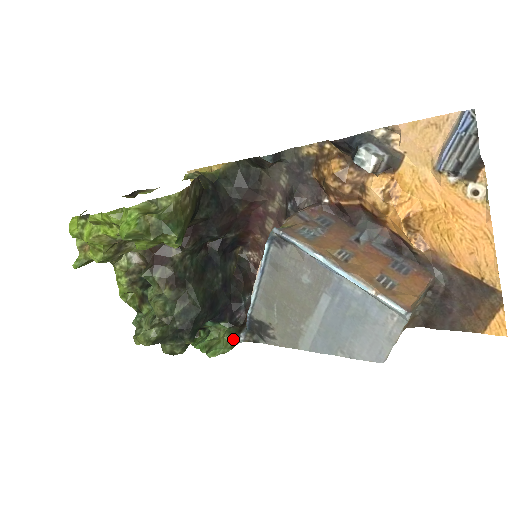
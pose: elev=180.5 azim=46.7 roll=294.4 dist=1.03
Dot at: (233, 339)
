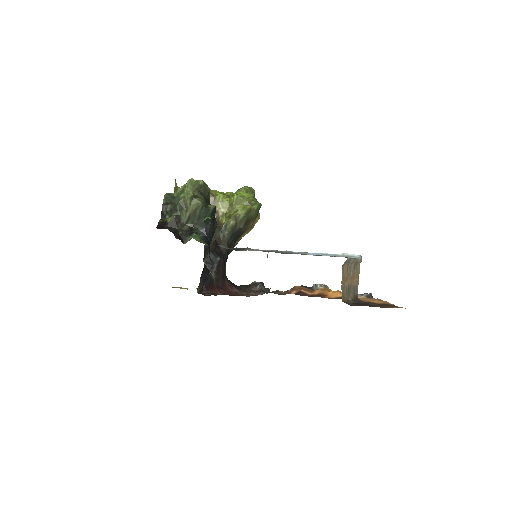
Dot at: occluded
